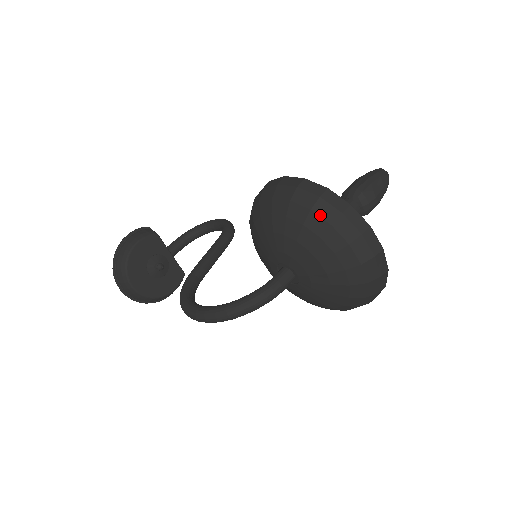
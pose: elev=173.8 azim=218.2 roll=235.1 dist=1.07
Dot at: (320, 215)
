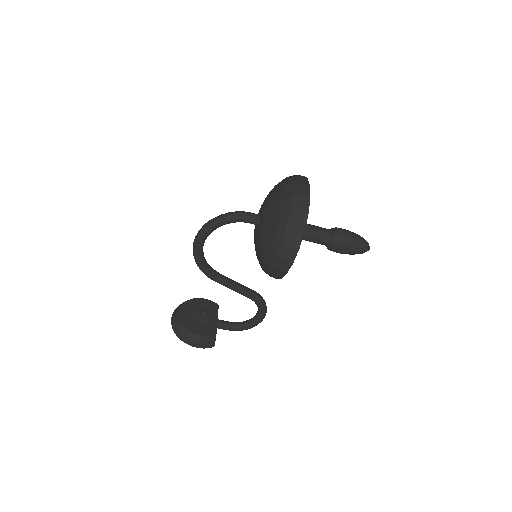
Dot at: occluded
